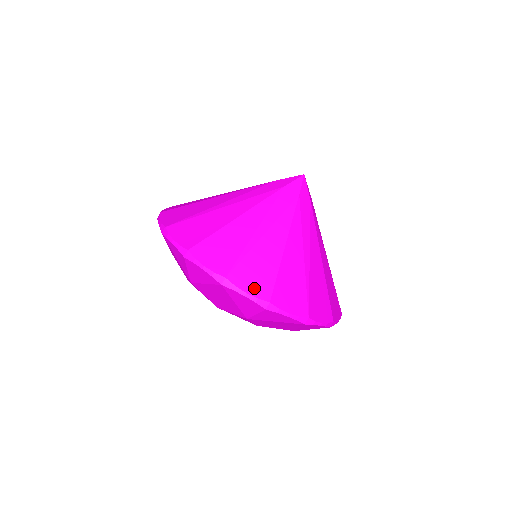
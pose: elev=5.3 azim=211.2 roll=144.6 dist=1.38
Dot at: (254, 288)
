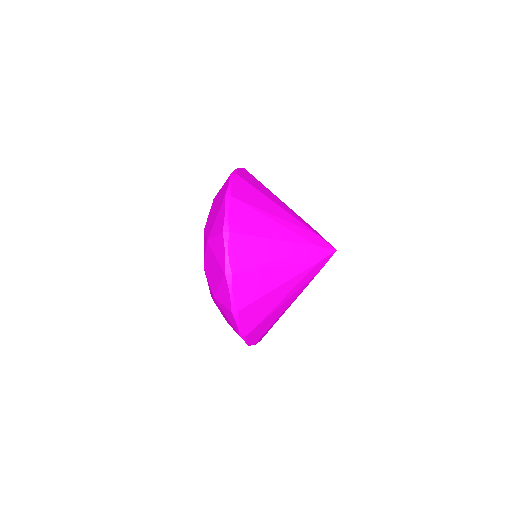
Dot at: (254, 339)
